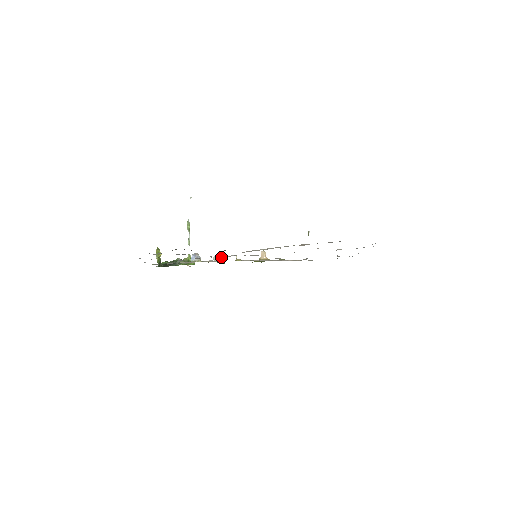
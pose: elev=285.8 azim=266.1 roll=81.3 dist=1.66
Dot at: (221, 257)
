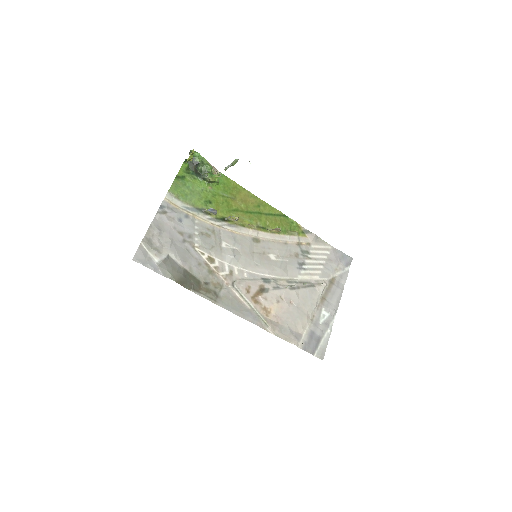
Dot at: (236, 220)
